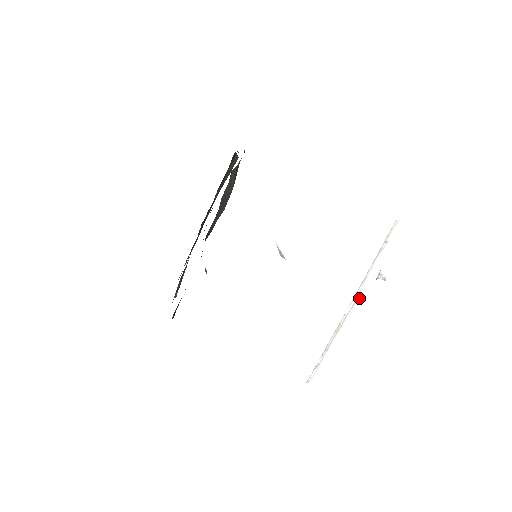
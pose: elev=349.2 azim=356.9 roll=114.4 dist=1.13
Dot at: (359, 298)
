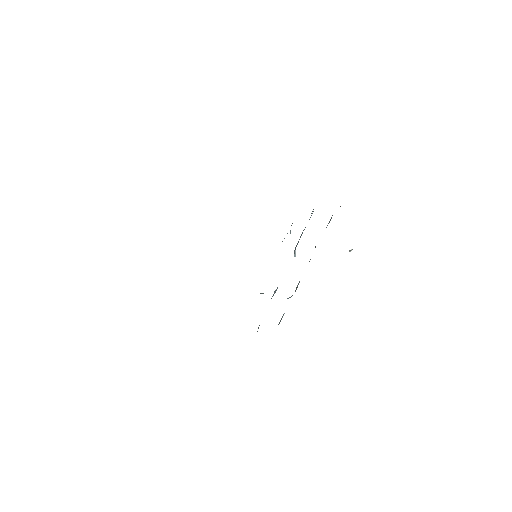
Dot at: occluded
